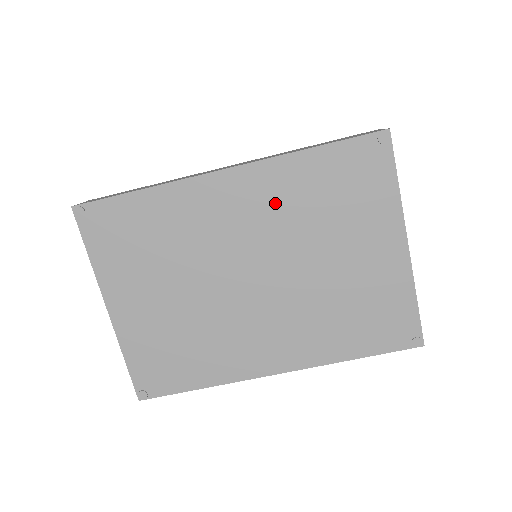
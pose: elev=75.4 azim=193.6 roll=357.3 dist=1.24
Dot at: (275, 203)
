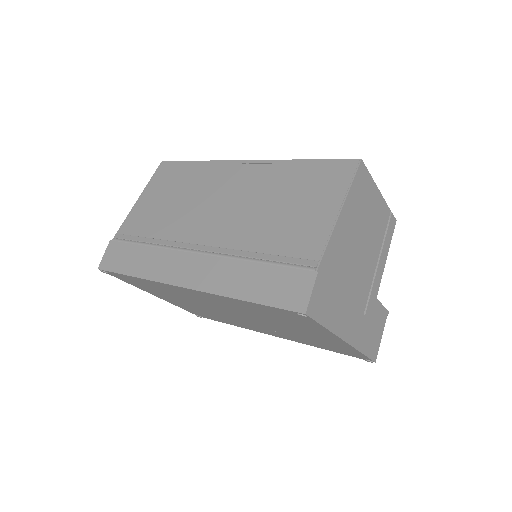
Dot at: (231, 305)
